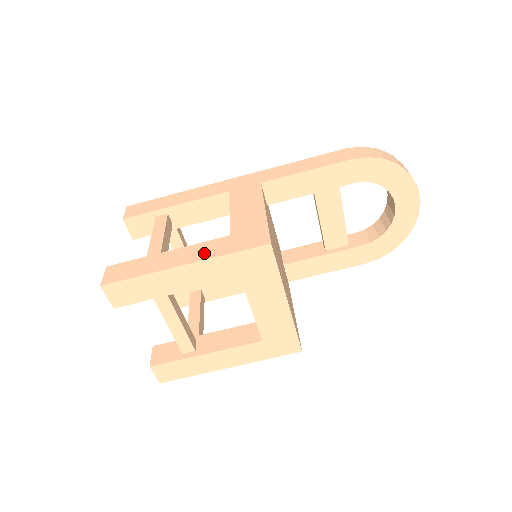
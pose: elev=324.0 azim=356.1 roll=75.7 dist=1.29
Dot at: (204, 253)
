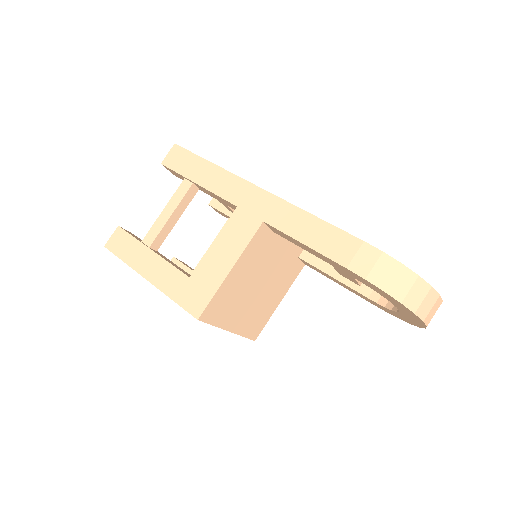
Dot at: (163, 281)
